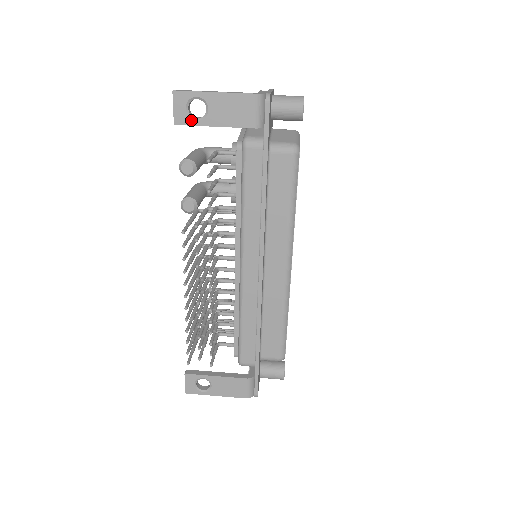
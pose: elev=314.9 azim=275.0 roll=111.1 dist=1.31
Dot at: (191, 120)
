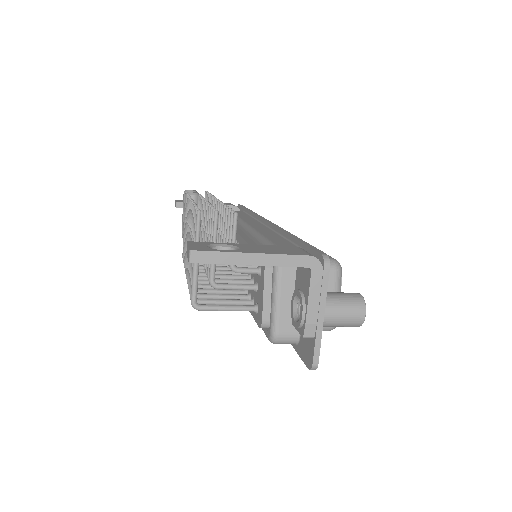
Dot at: occluded
